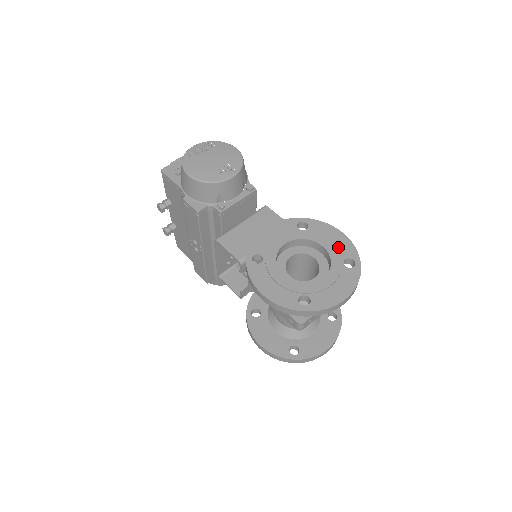
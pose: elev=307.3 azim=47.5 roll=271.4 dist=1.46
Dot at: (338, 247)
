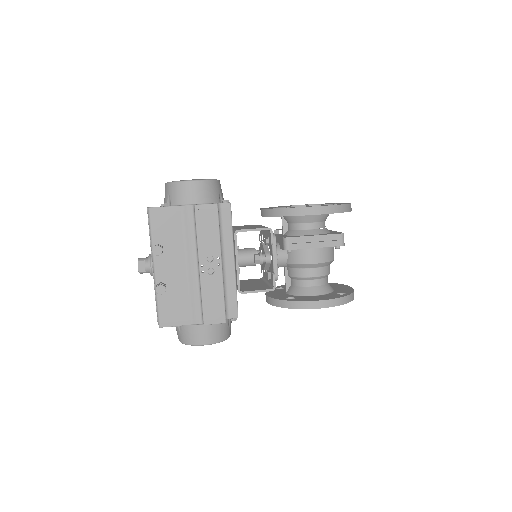
Dot at: occluded
